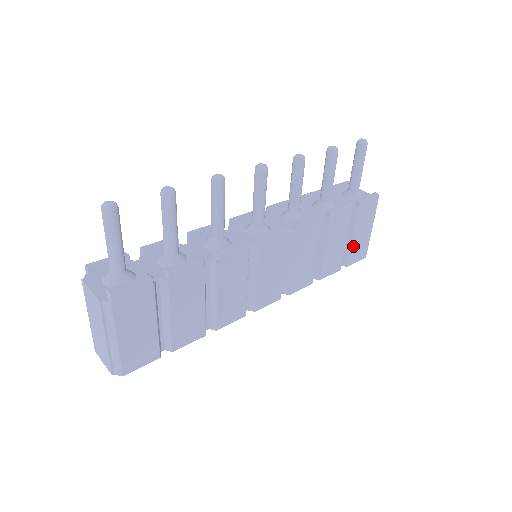
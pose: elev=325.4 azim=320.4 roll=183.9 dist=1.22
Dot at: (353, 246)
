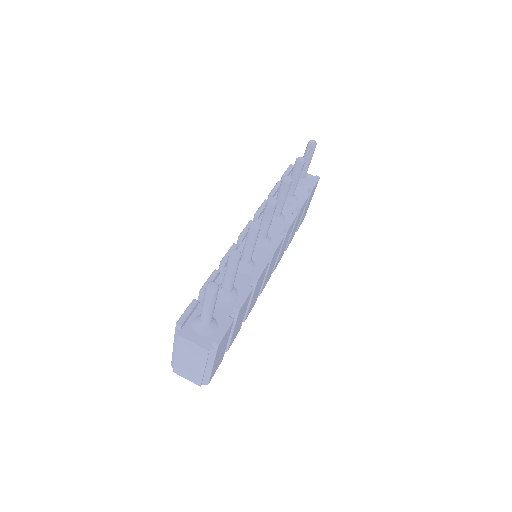
Dot at: occluded
